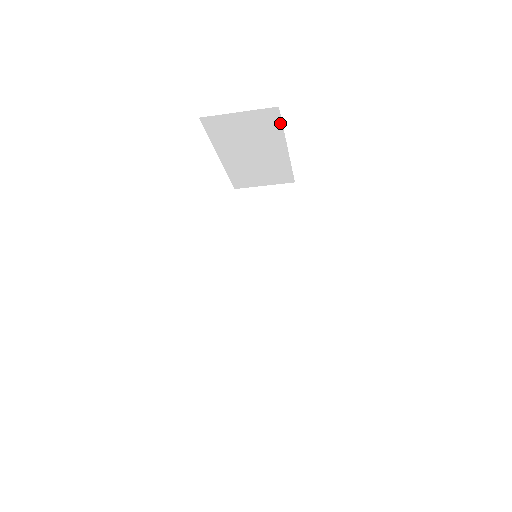
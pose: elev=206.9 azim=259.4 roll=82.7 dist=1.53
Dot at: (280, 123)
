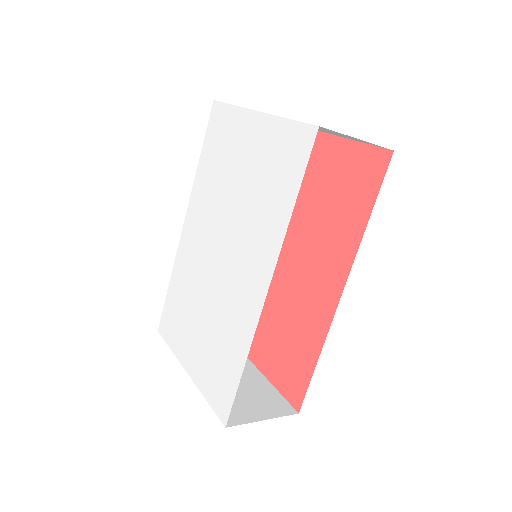
Dot at: (367, 143)
